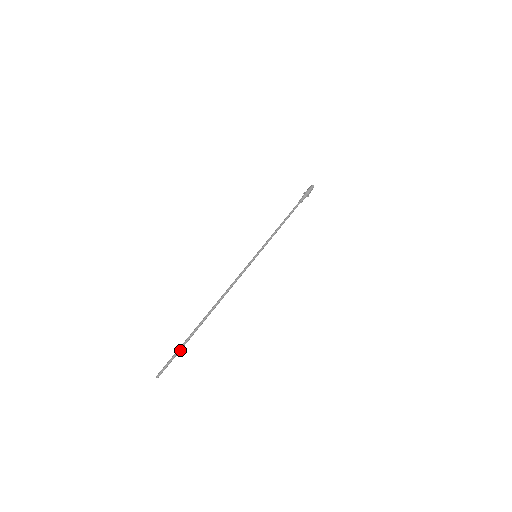
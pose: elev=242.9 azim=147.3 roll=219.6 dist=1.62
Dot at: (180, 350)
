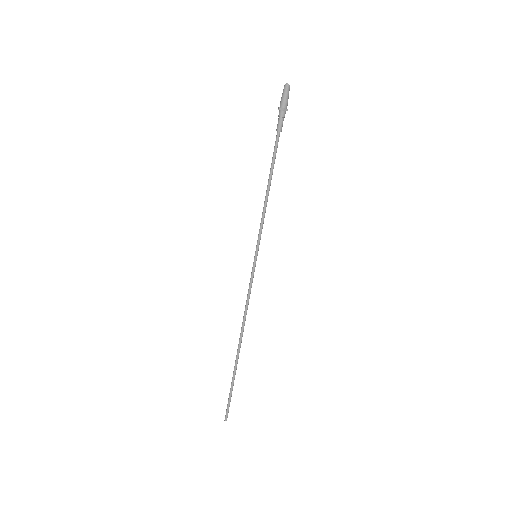
Dot at: (231, 392)
